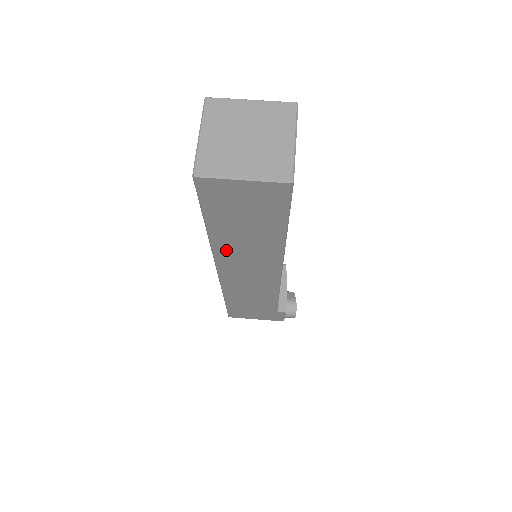
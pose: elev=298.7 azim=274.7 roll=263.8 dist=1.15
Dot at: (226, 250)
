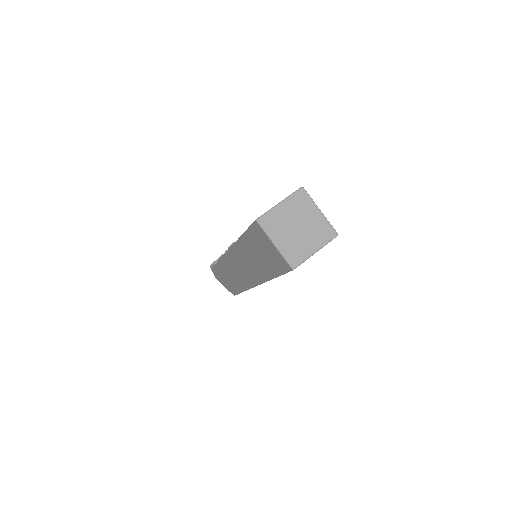
Dot at: occluded
